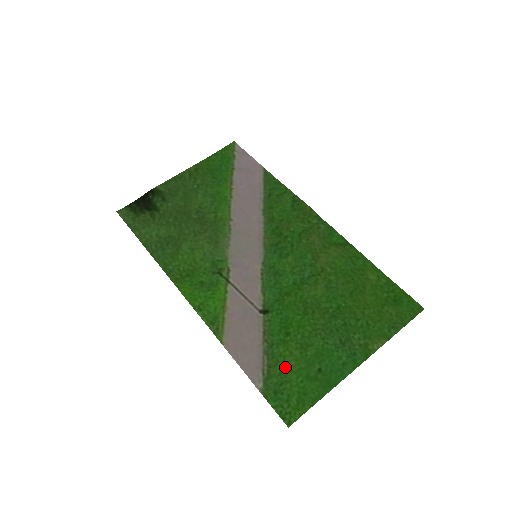
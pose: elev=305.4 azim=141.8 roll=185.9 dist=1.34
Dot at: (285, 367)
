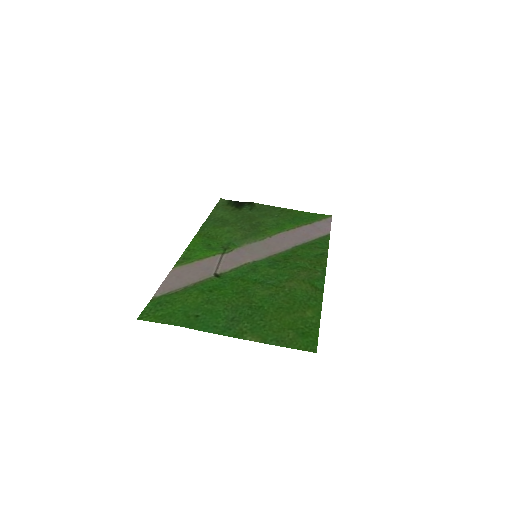
Dot at: (183, 299)
